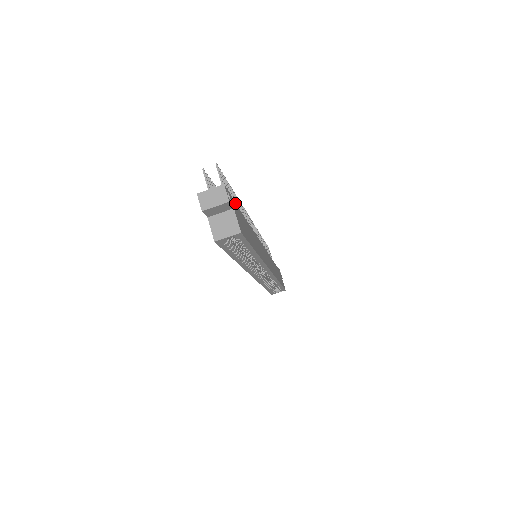
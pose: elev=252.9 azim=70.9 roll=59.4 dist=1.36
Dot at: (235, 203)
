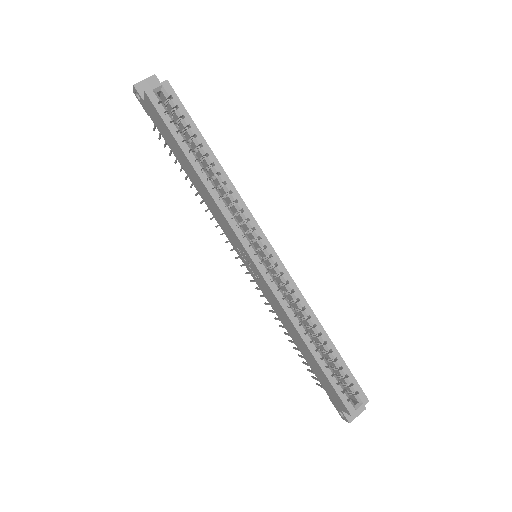
Dot at: occluded
